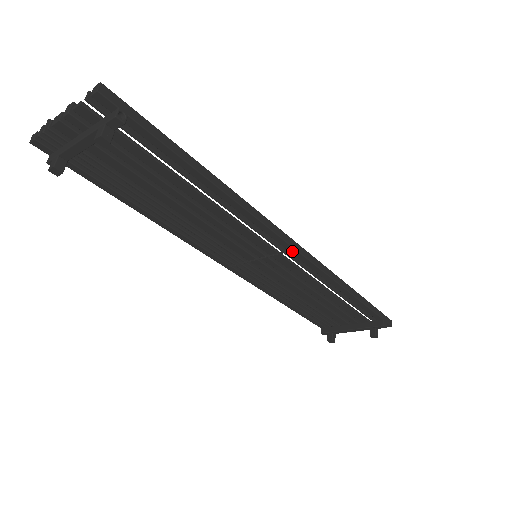
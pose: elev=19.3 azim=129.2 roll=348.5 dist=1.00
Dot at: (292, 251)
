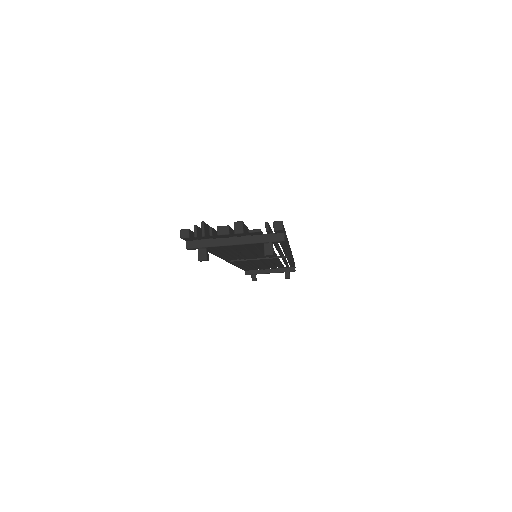
Dot at: (288, 256)
